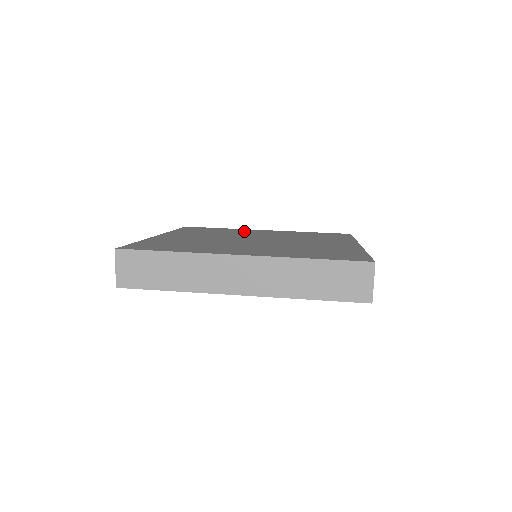
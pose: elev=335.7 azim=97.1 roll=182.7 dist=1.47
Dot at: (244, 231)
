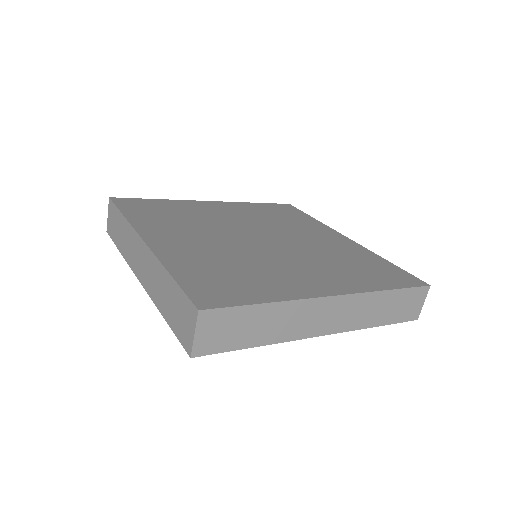
Dot at: (200, 209)
